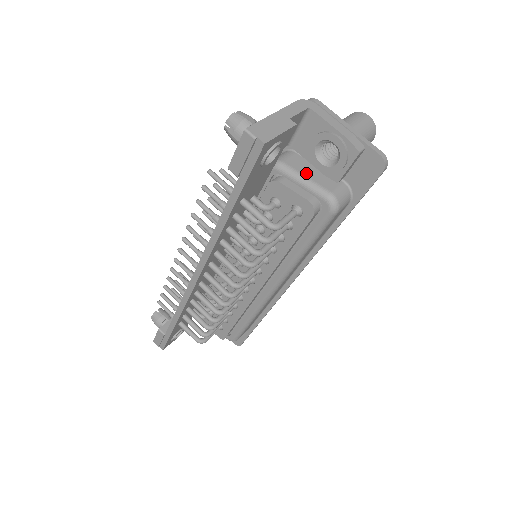
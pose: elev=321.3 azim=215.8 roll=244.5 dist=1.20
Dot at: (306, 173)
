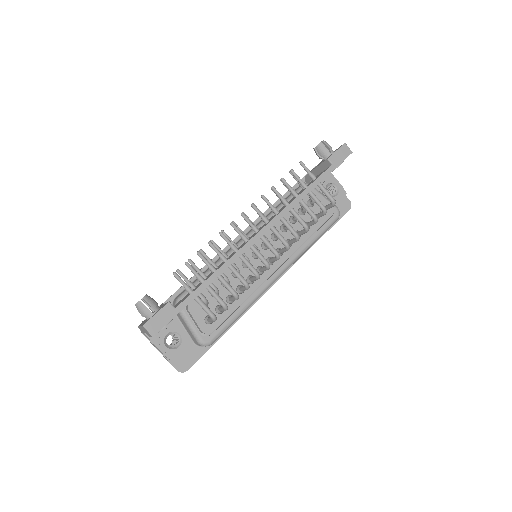
Dot at: occluded
